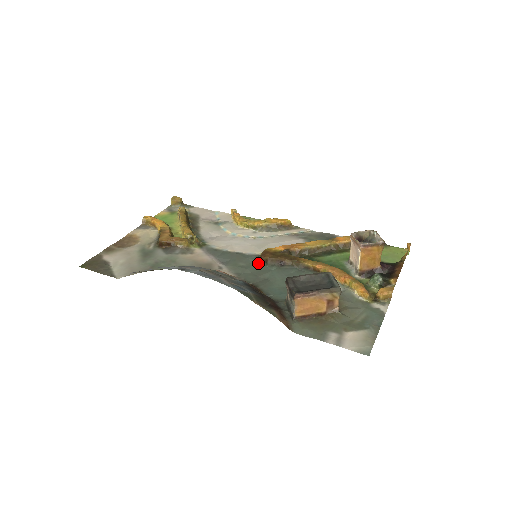
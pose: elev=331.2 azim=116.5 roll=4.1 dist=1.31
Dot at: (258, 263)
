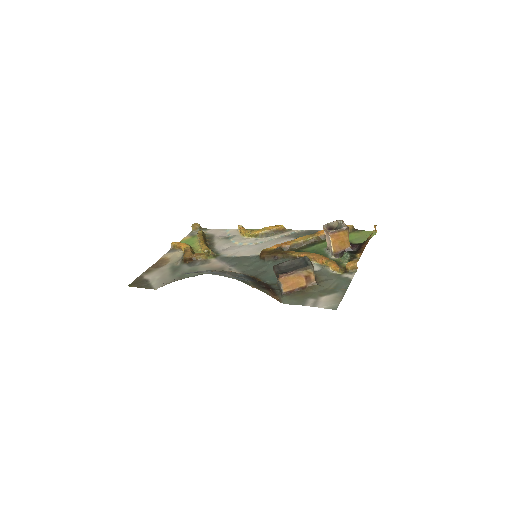
Dot at: (258, 261)
